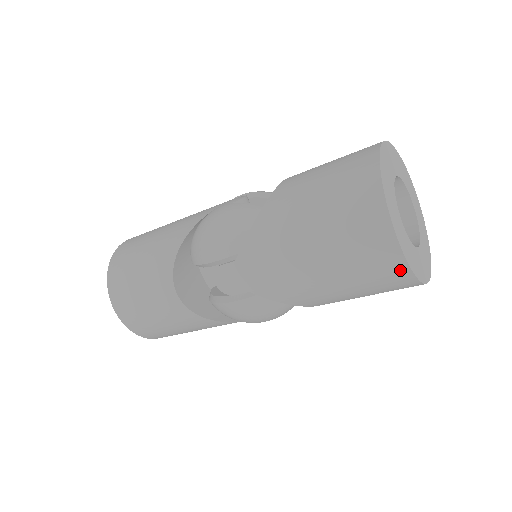
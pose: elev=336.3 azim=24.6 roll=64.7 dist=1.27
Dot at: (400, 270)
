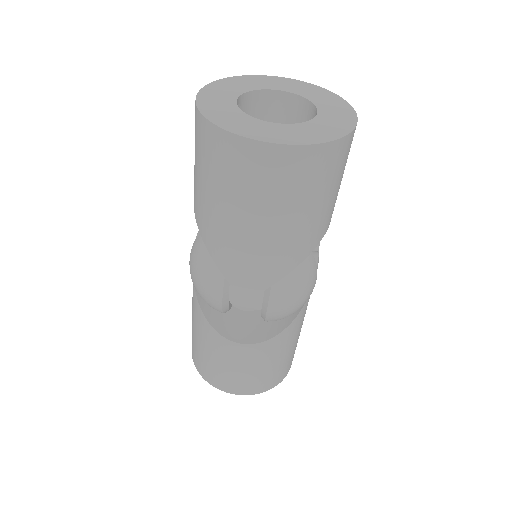
Dot at: (308, 155)
